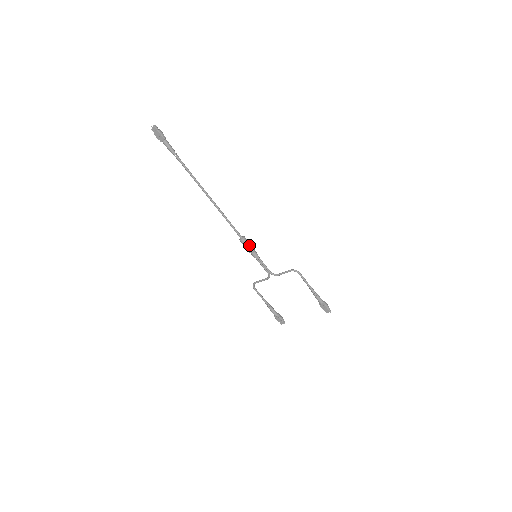
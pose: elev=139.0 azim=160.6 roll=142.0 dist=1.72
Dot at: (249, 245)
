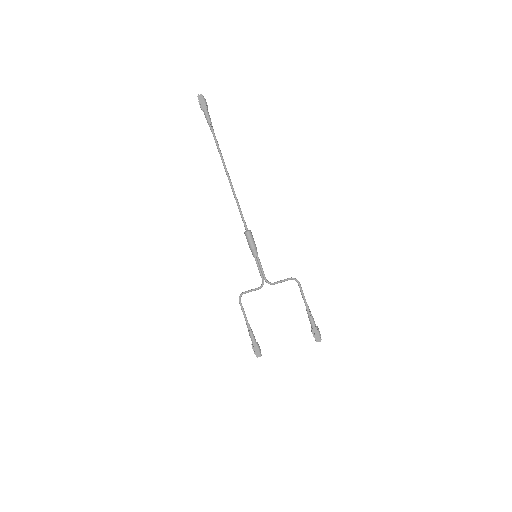
Dot at: (253, 240)
